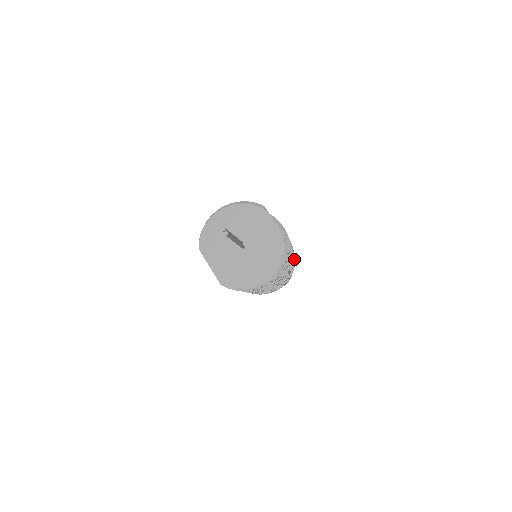
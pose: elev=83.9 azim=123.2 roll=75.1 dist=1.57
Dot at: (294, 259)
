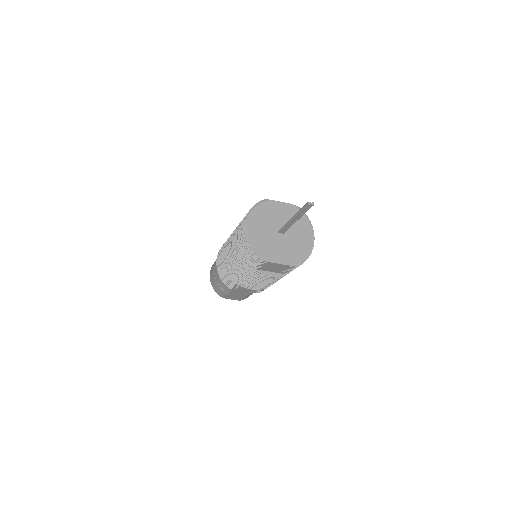
Dot at: occluded
